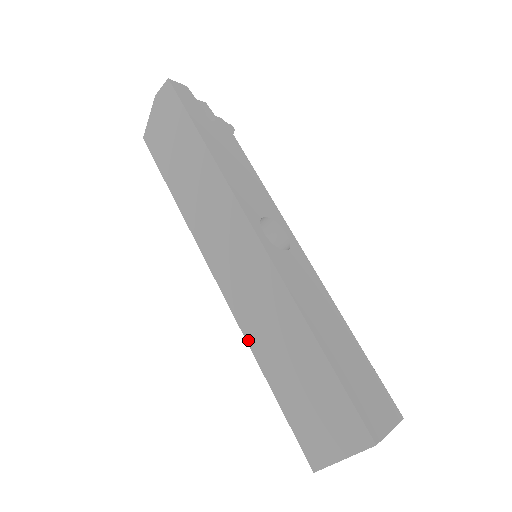
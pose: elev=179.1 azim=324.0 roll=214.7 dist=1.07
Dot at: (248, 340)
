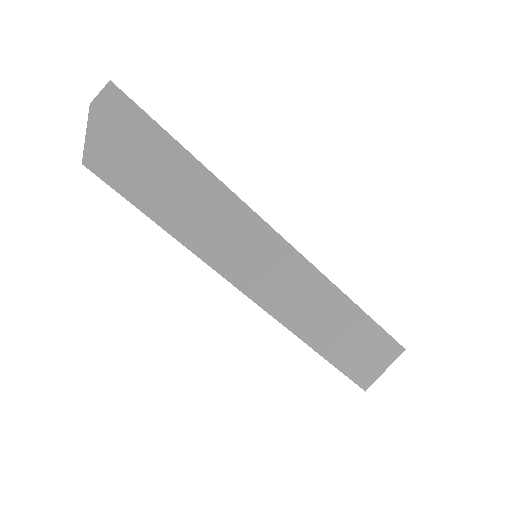
Dot at: (293, 331)
